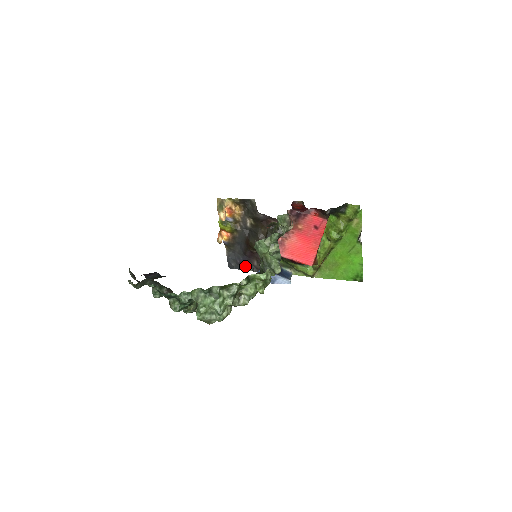
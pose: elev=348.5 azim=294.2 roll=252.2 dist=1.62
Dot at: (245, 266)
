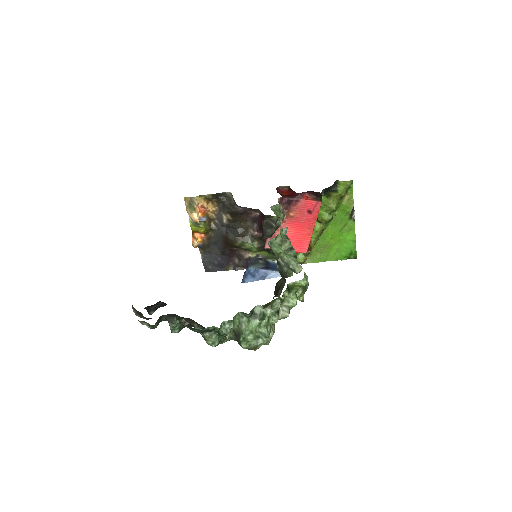
Dot at: (225, 266)
